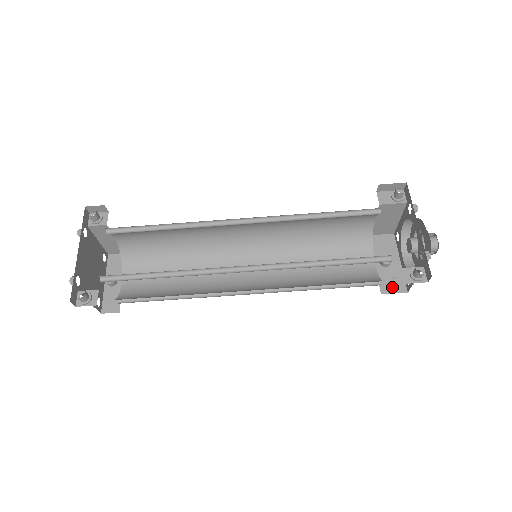
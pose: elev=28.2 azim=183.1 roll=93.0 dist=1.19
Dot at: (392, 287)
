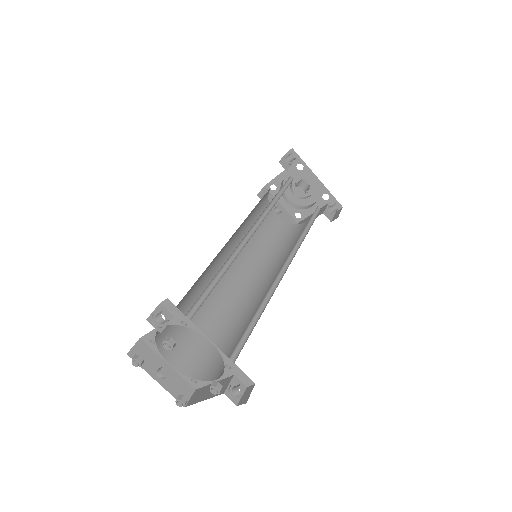
Dot at: occluded
